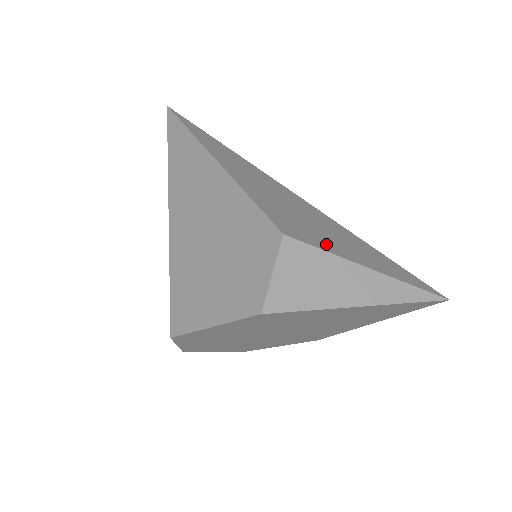
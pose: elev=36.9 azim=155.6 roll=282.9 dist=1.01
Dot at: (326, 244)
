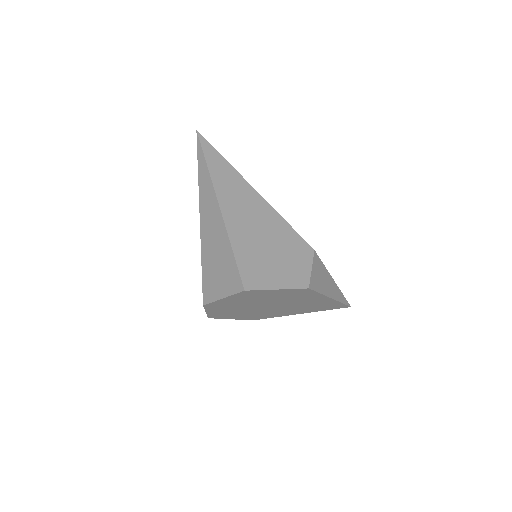
Dot at: occluded
